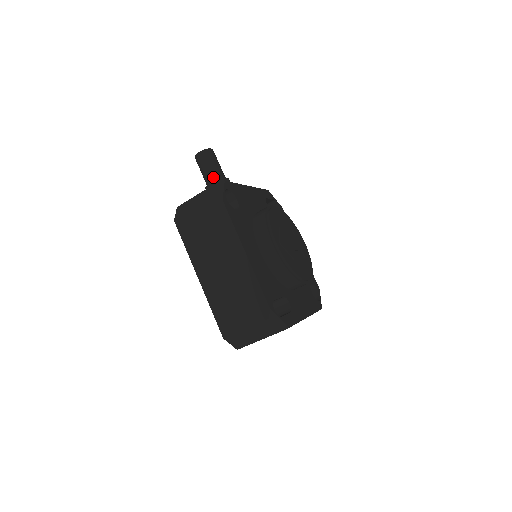
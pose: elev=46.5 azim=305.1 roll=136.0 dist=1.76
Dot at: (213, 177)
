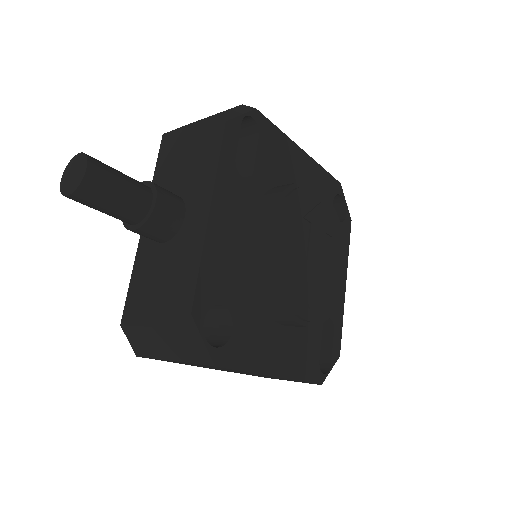
Dot at: (130, 220)
